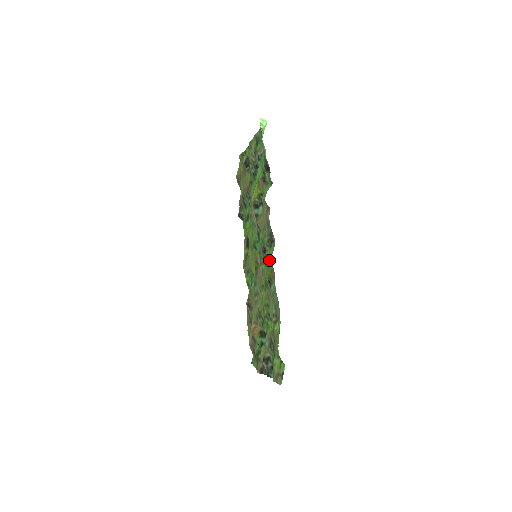
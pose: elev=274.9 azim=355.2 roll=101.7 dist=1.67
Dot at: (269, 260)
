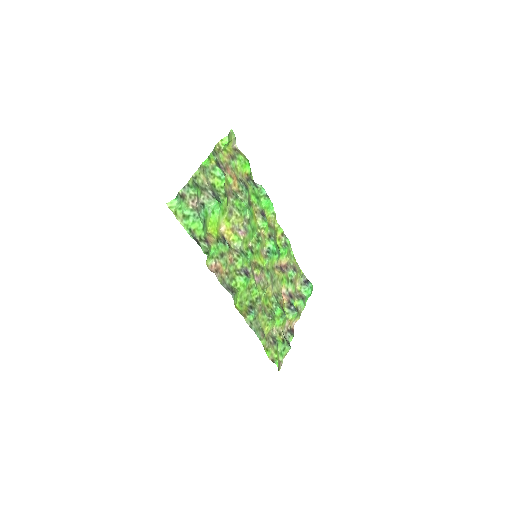
Dot at: (235, 306)
